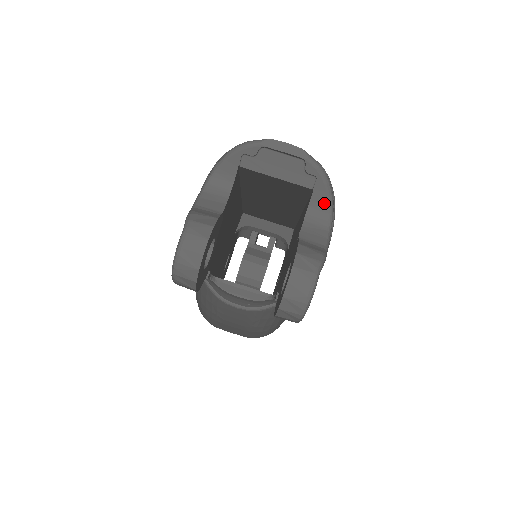
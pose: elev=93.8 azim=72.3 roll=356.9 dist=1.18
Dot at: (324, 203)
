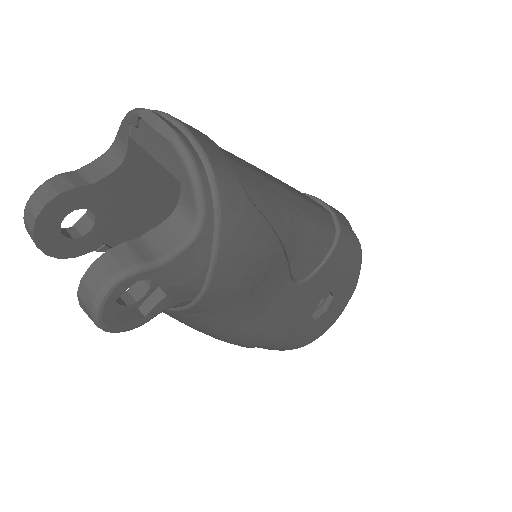
Dot at: (192, 204)
